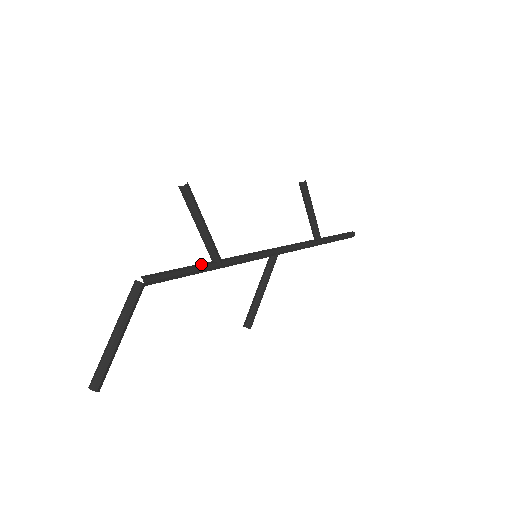
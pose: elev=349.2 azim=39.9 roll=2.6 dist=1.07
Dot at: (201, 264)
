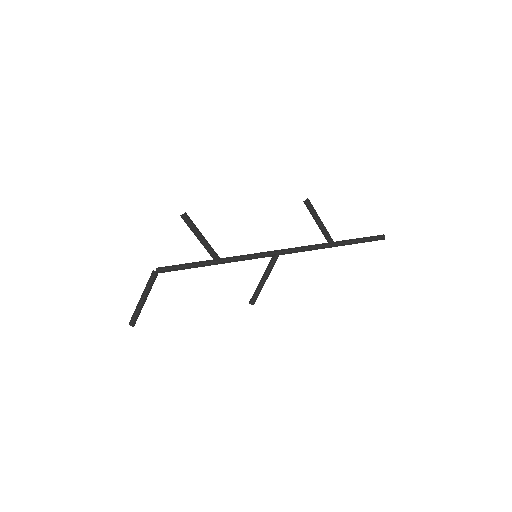
Dot at: (202, 261)
